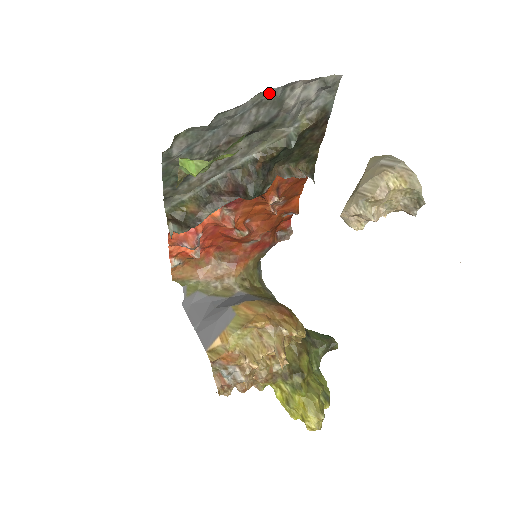
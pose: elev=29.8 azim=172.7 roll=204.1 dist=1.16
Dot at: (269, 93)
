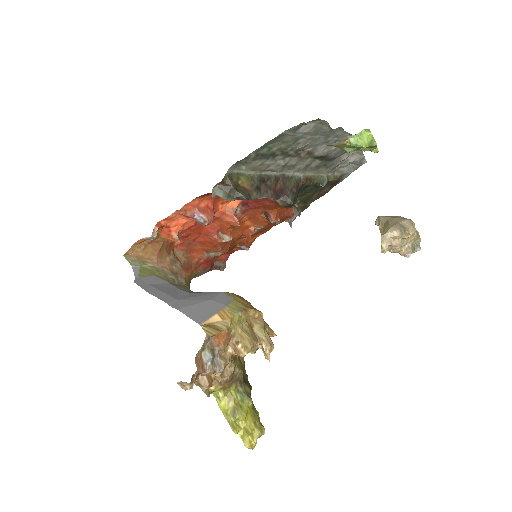
Dot at: occluded
